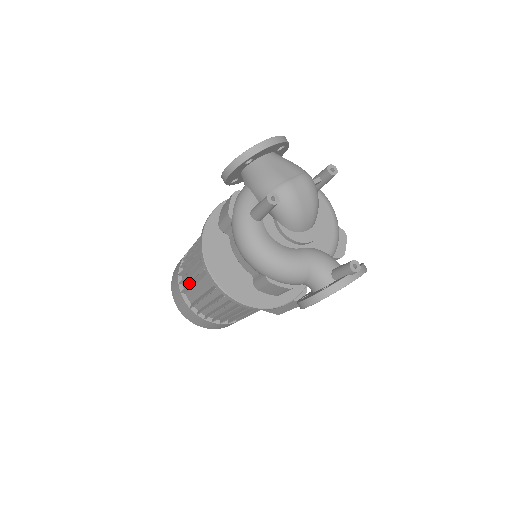
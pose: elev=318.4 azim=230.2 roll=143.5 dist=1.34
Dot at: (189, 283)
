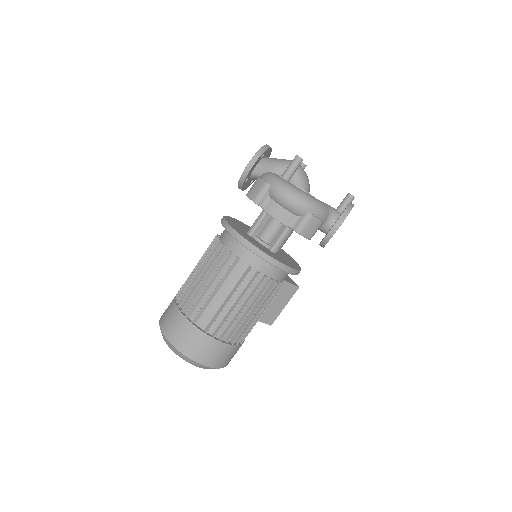
Dot at: (209, 295)
